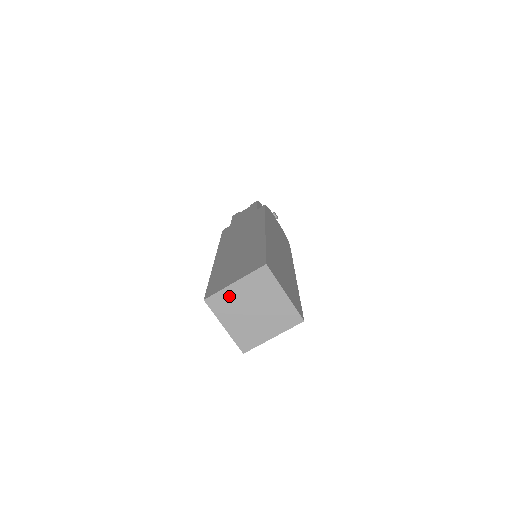
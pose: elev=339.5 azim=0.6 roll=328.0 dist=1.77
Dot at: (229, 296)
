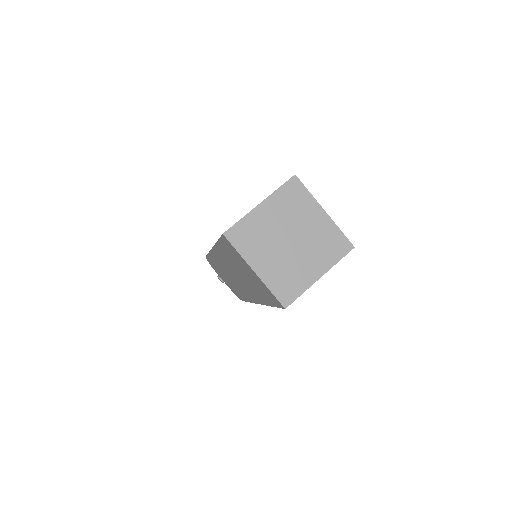
Dot at: (255, 224)
